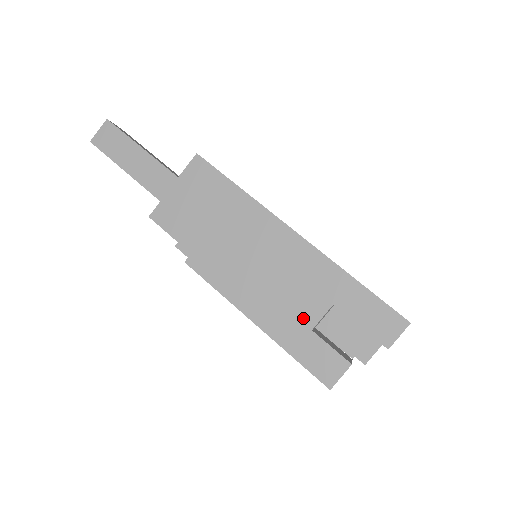
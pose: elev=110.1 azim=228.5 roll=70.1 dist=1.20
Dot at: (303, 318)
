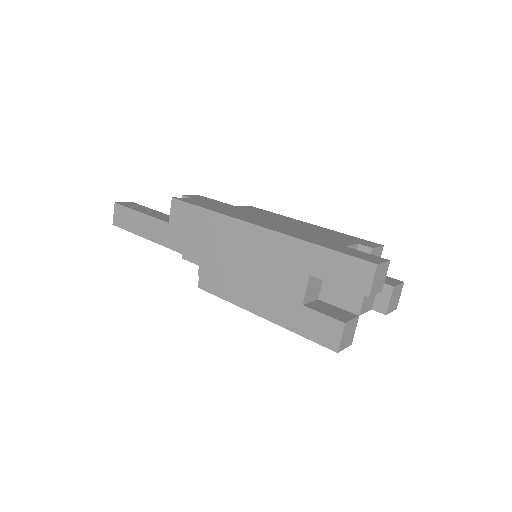
Dot at: (292, 297)
